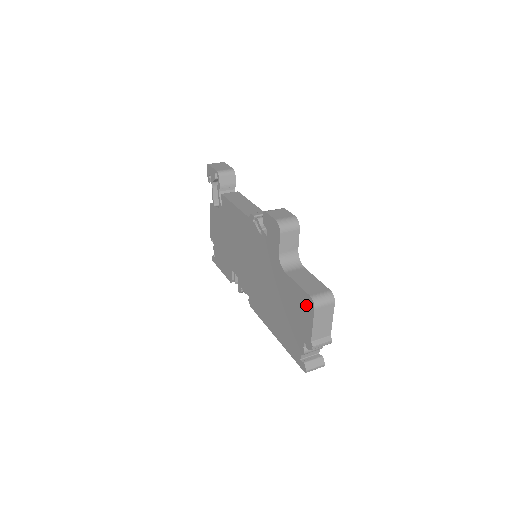
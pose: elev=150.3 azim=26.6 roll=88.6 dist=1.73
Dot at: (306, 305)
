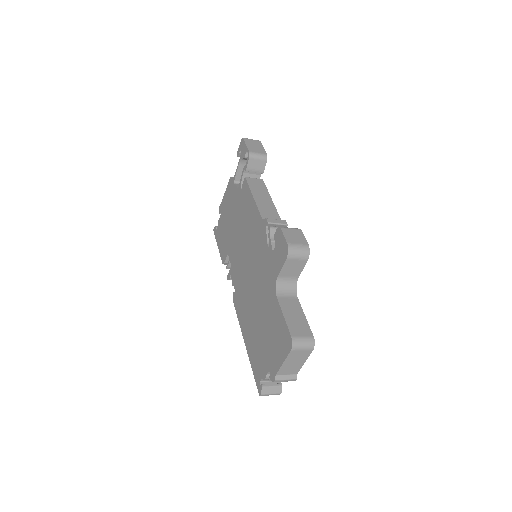
Dot at: (284, 341)
